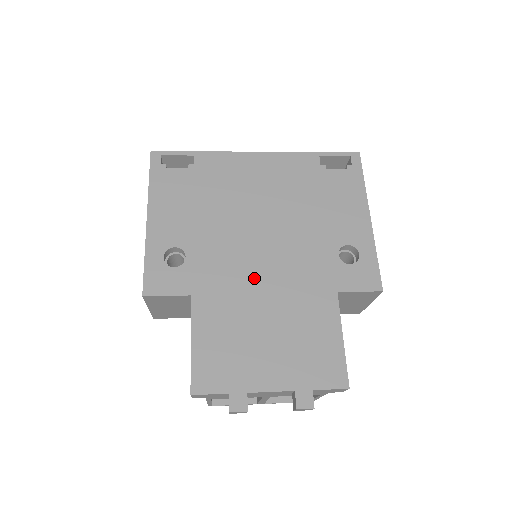
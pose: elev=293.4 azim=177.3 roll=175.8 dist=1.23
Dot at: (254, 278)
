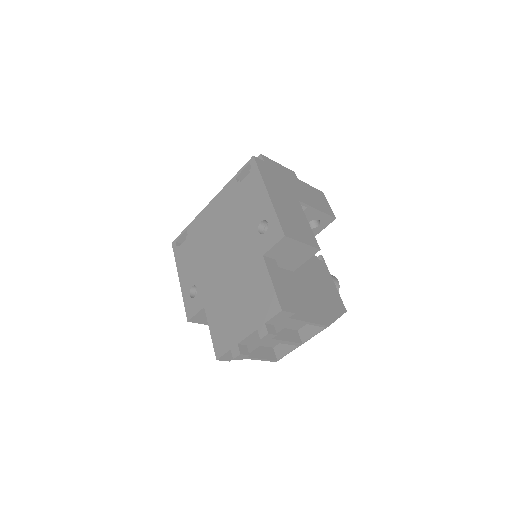
Dot at: (225, 278)
